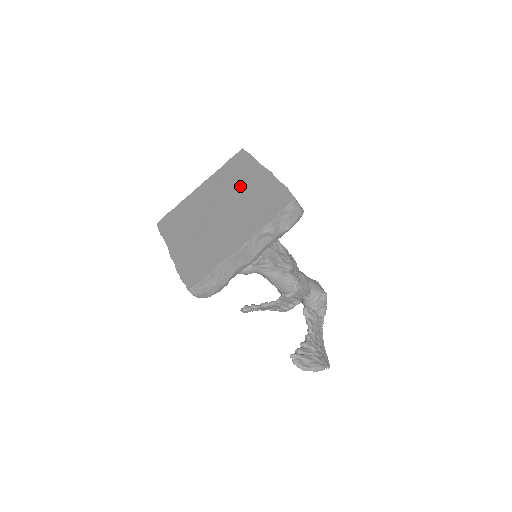
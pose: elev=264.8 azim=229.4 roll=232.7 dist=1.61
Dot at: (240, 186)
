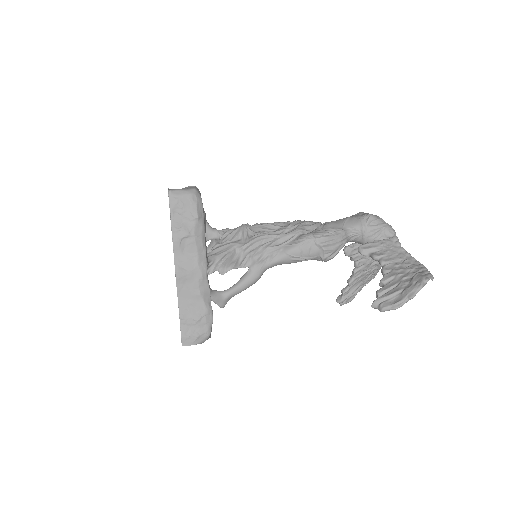
Dot at: occluded
